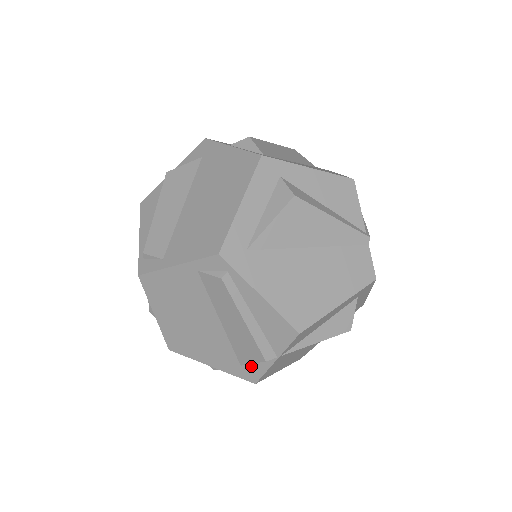
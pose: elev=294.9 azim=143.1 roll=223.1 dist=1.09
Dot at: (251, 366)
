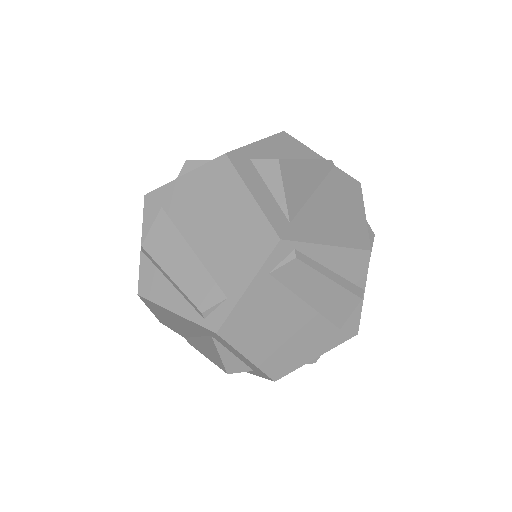
Dot at: (348, 321)
